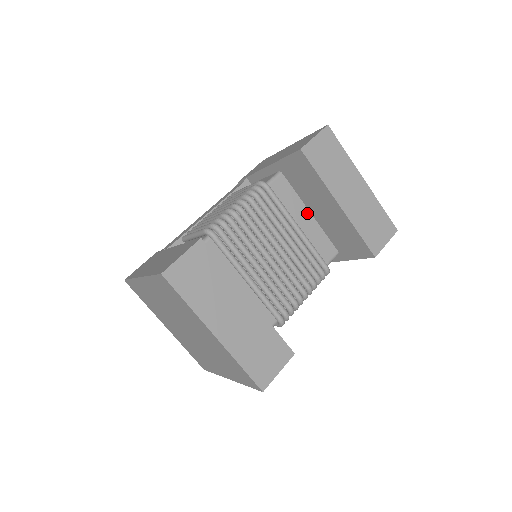
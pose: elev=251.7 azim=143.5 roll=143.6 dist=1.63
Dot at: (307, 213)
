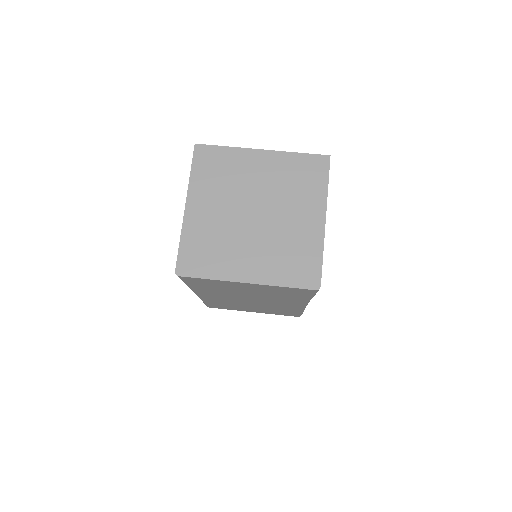
Dot at: occluded
